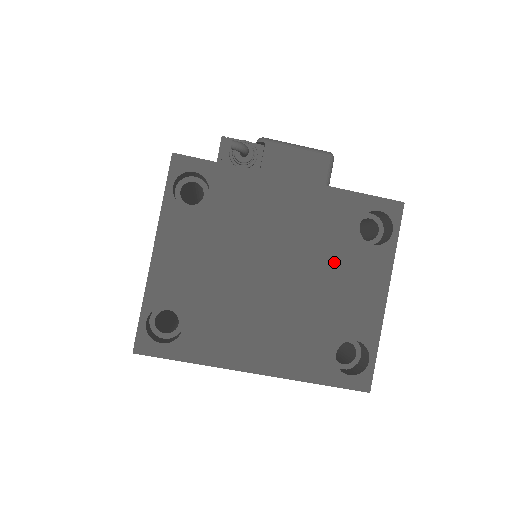
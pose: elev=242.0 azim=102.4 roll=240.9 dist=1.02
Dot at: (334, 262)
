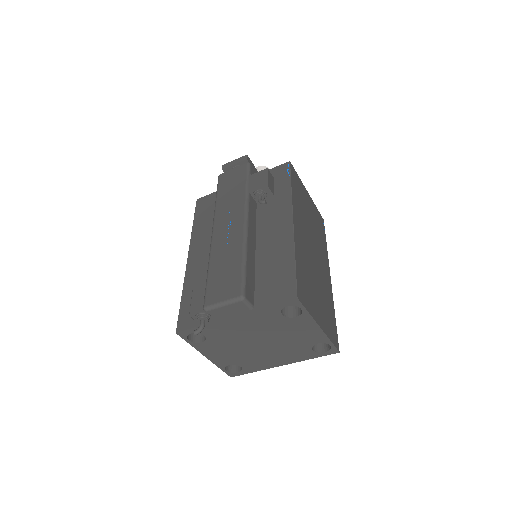
Dot at: (283, 329)
